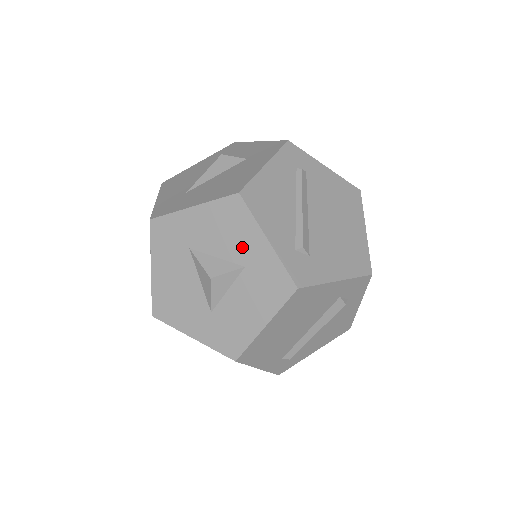
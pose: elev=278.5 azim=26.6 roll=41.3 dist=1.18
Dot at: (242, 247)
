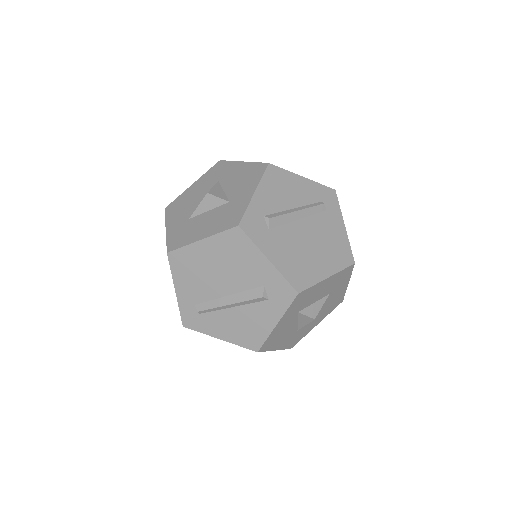
Dot at: (240, 191)
